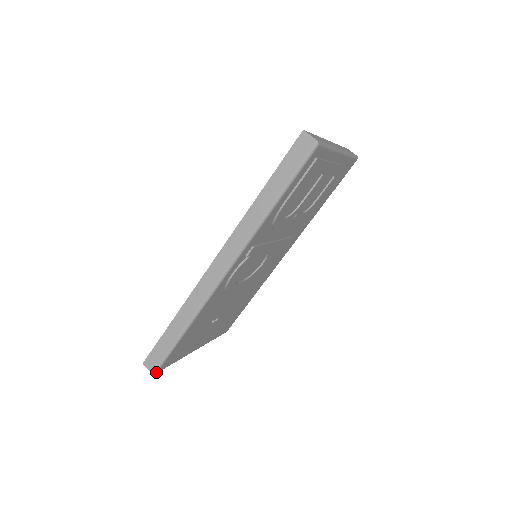
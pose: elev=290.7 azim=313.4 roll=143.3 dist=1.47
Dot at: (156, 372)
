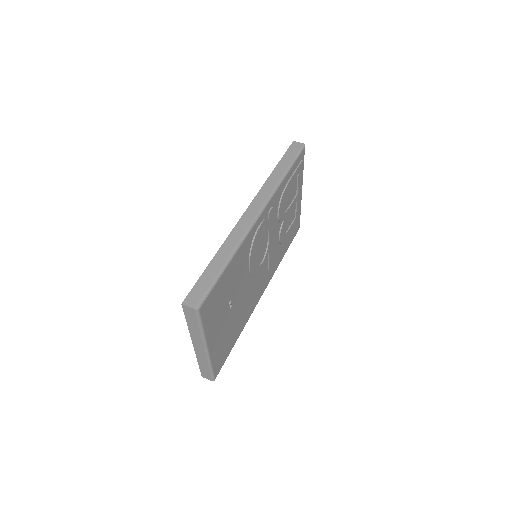
Dot at: (199, 308)
